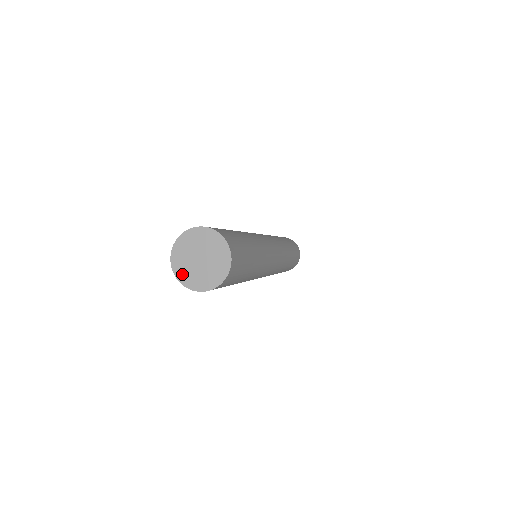
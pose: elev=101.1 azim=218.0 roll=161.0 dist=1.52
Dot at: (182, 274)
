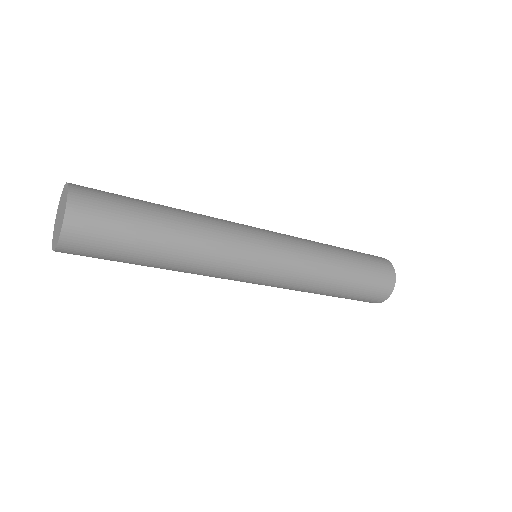
Dot at: (54, 241)
